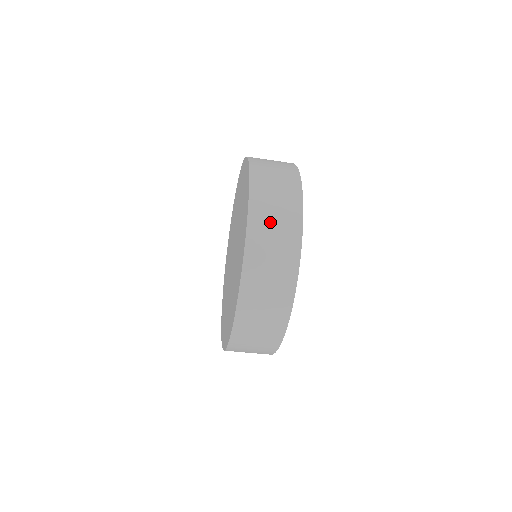
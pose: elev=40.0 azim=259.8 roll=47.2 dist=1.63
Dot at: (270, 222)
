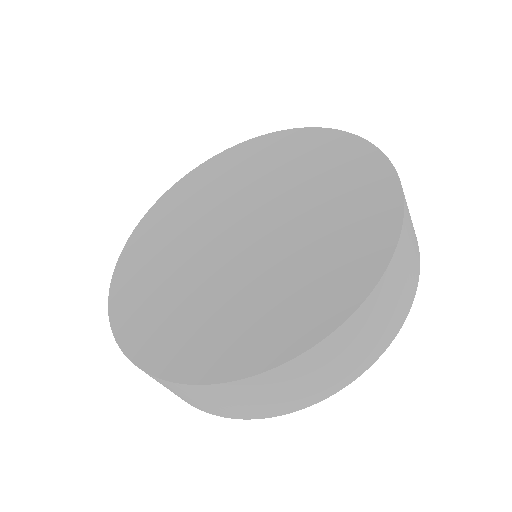
Dot at: (316, 372)
